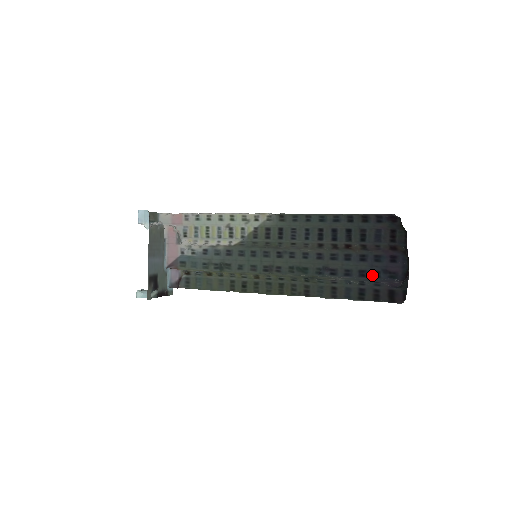
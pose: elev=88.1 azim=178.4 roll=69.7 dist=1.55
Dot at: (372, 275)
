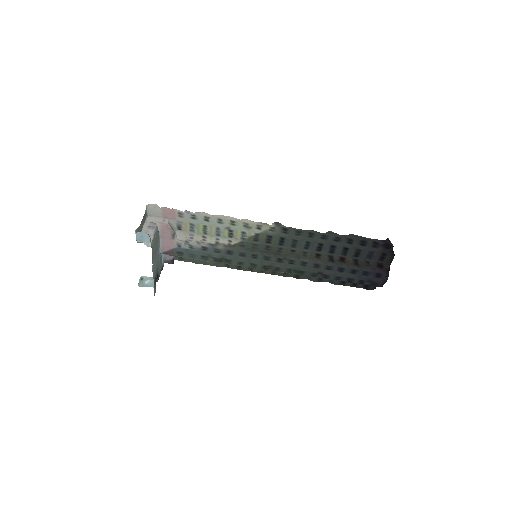
Dot at: (358, 282)
